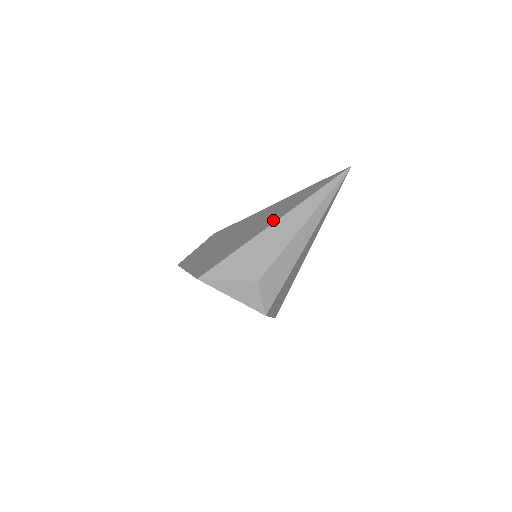
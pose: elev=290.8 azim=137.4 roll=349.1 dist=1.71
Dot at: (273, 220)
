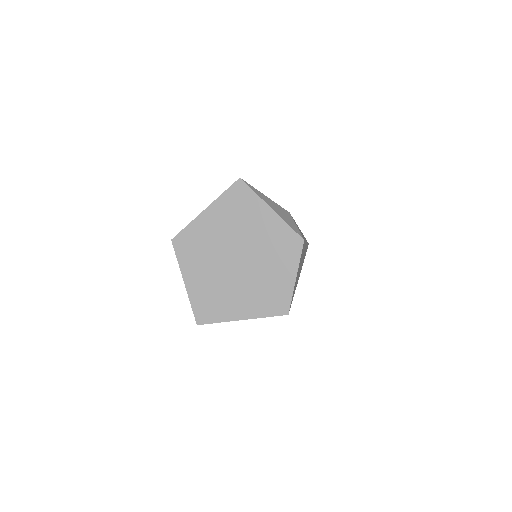
Dot at: occluded
